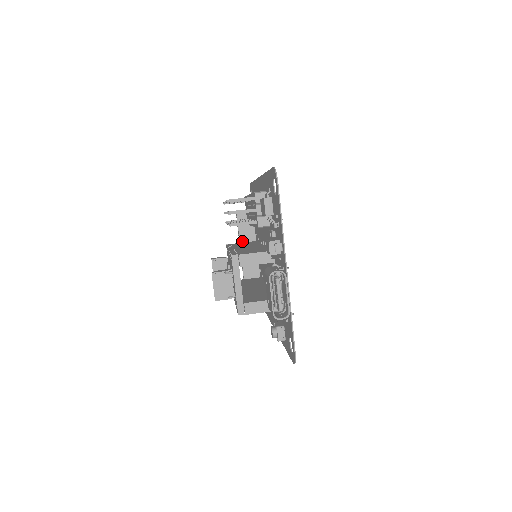
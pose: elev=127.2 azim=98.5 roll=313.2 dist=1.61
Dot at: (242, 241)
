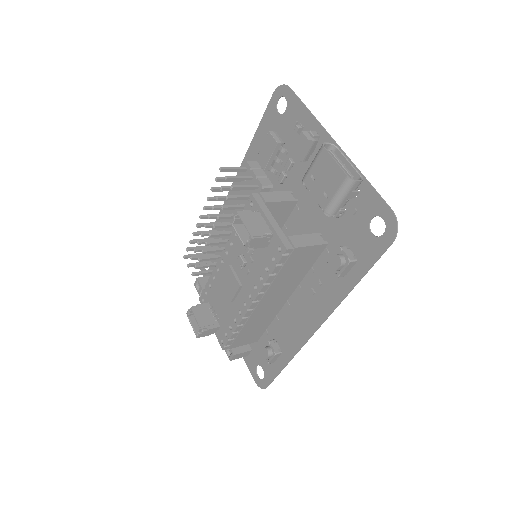
Dot at: occluded
